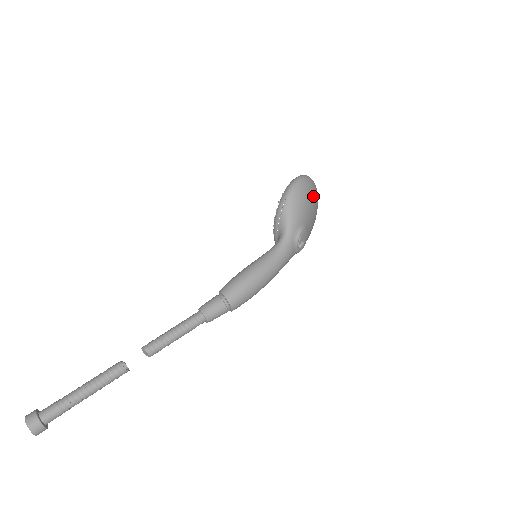
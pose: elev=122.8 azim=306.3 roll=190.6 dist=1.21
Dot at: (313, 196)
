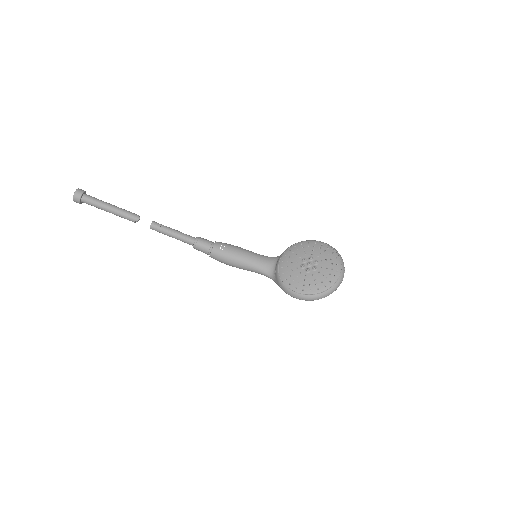
Dot at: occluded
